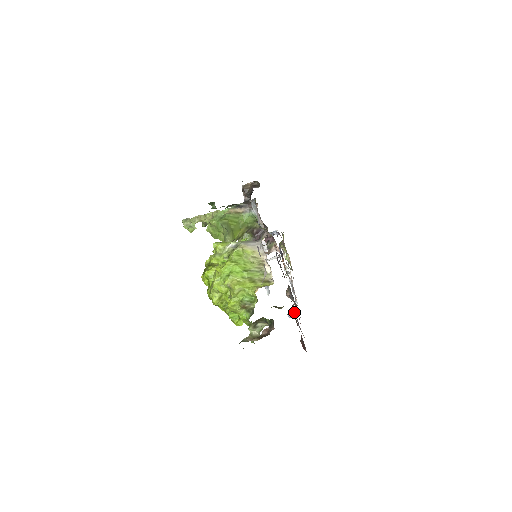
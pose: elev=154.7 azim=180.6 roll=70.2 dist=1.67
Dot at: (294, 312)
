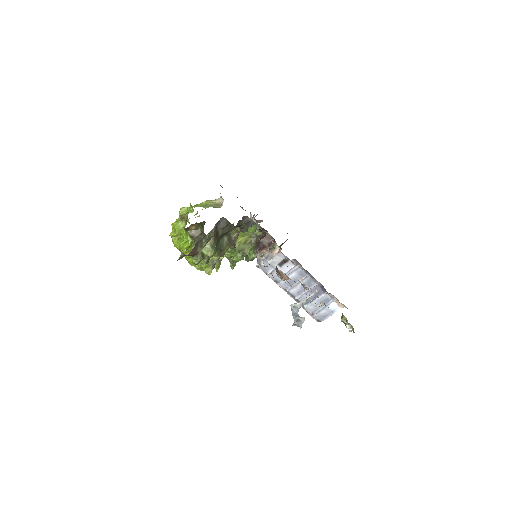
Dot at: occluded
